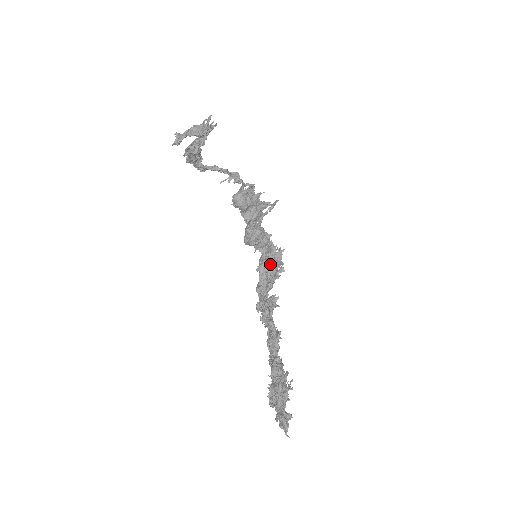
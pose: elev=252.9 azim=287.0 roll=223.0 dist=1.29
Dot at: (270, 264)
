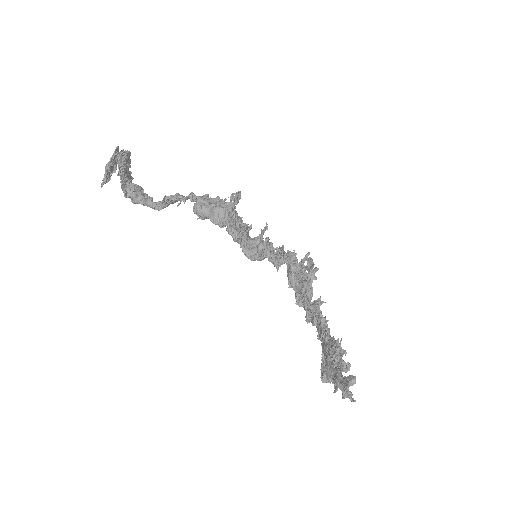
Dot at: (297, 271)
